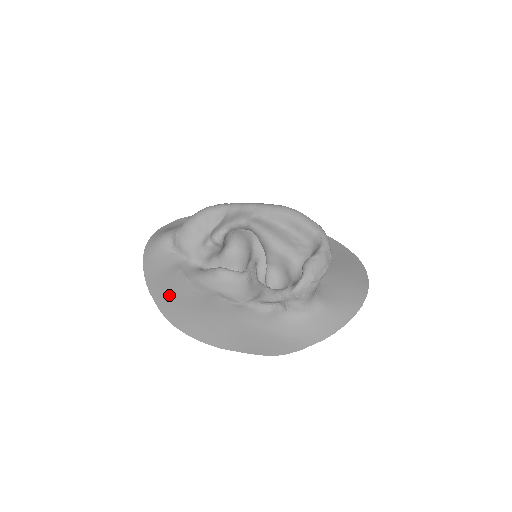
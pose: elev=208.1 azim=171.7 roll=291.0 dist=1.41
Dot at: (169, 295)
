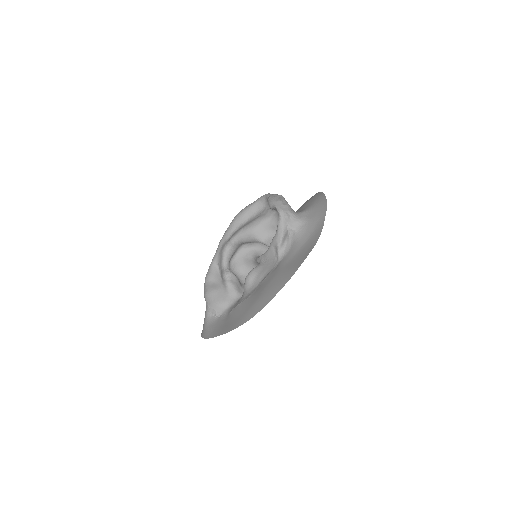
Dot at: (240, 316)
